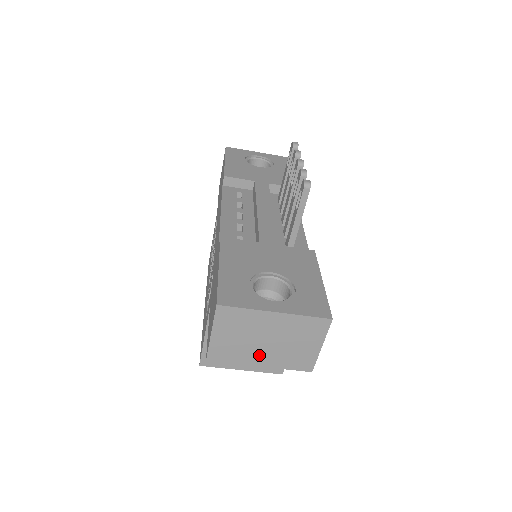
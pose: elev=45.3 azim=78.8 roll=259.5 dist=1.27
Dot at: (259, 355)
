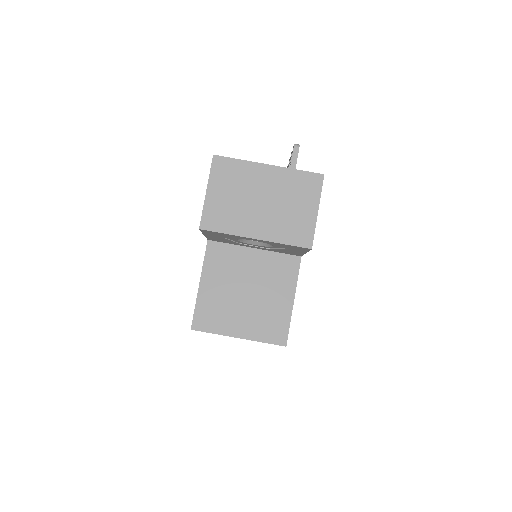
Dot at: (254, 222)
